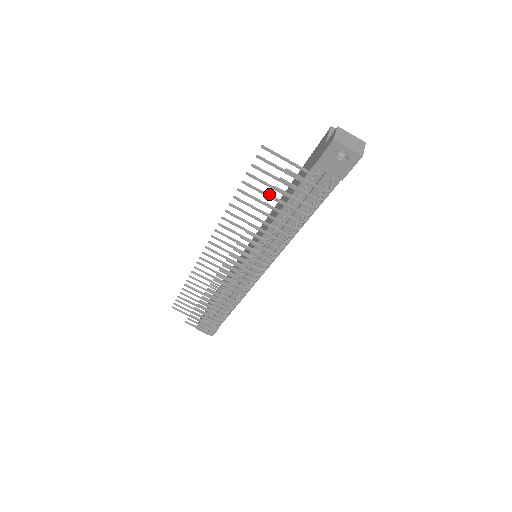
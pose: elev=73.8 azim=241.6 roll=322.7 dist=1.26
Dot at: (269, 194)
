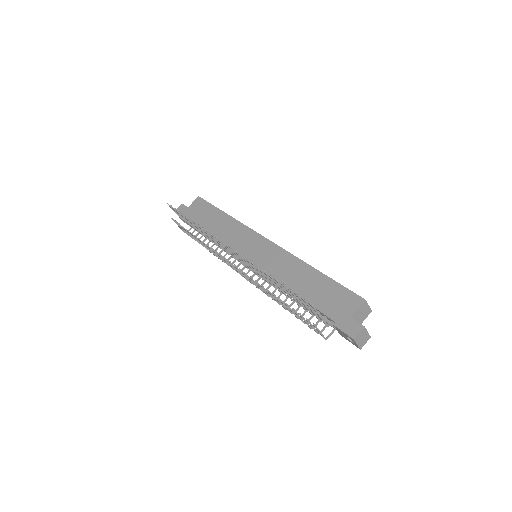
Dot at: (293, 308)
